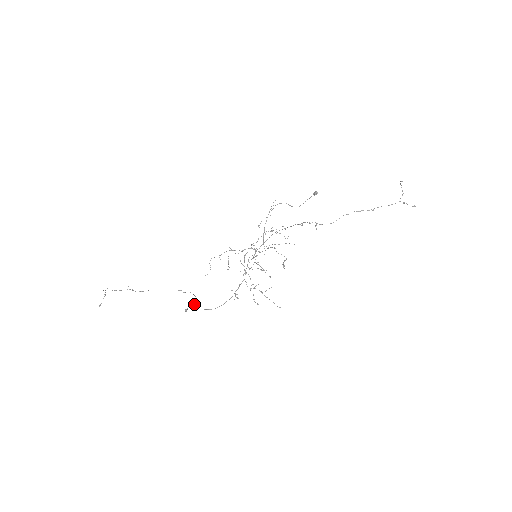
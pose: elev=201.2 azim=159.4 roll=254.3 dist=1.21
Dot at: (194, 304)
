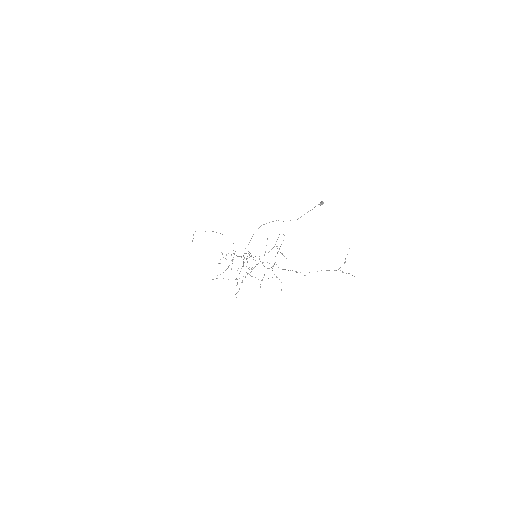
Dot at: occluded
